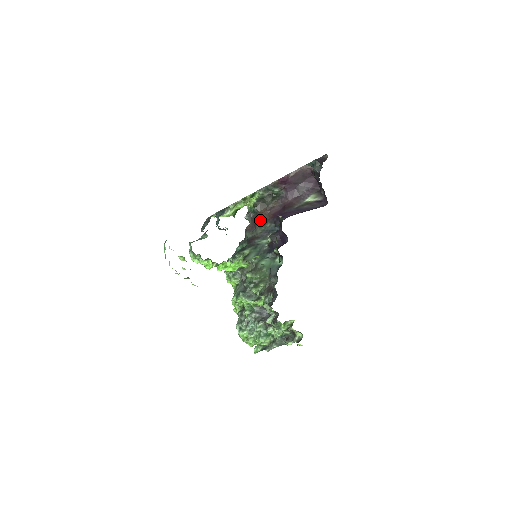
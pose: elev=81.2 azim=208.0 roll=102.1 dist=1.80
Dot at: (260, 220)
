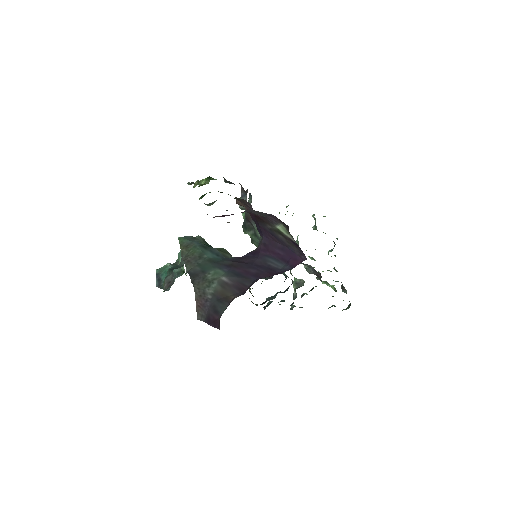
Dot at: (241, 205)
